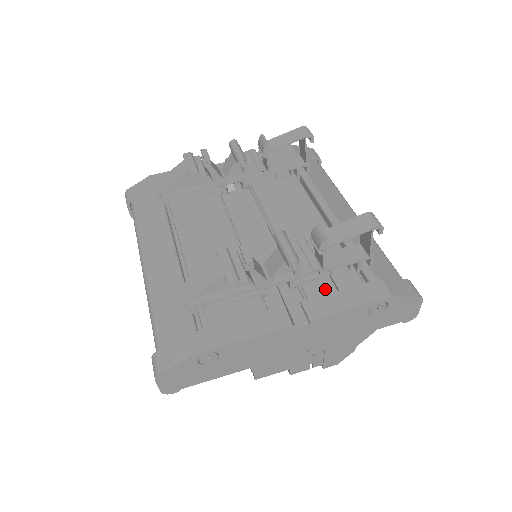
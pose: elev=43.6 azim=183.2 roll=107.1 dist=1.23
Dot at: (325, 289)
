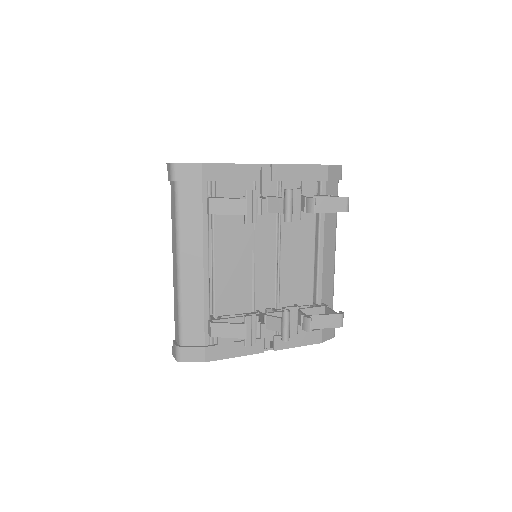
Dot at: occluded
